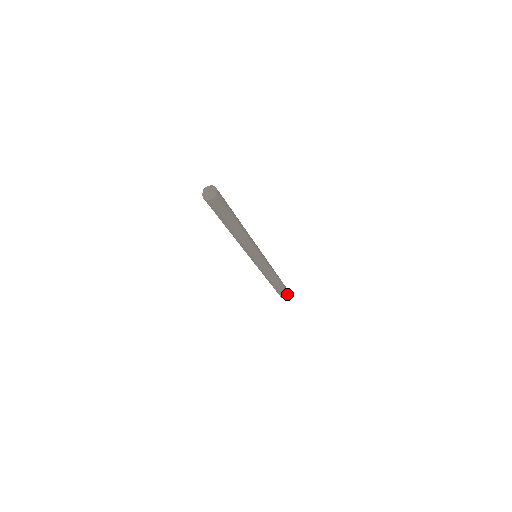
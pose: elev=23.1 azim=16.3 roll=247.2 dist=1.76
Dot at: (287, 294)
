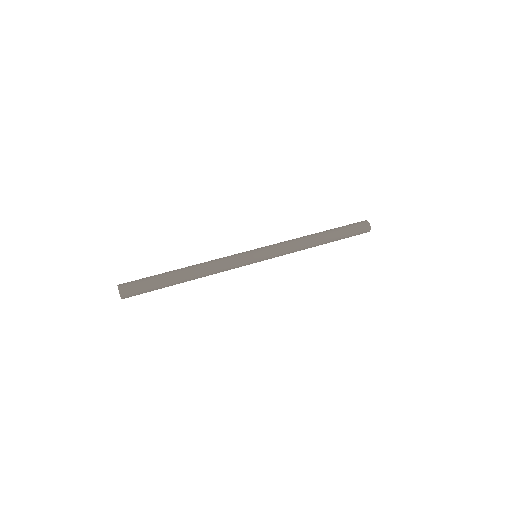
Dot at: (365, 230)
